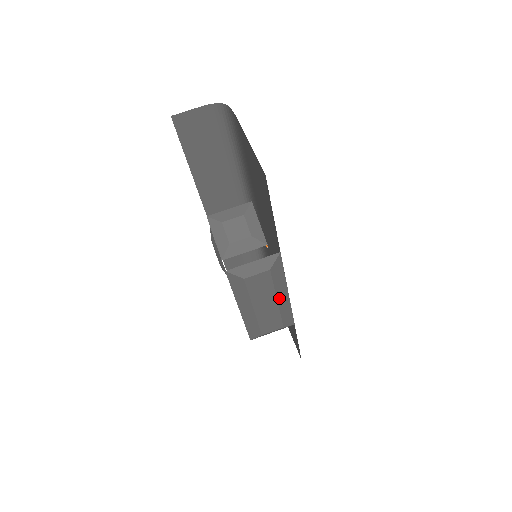
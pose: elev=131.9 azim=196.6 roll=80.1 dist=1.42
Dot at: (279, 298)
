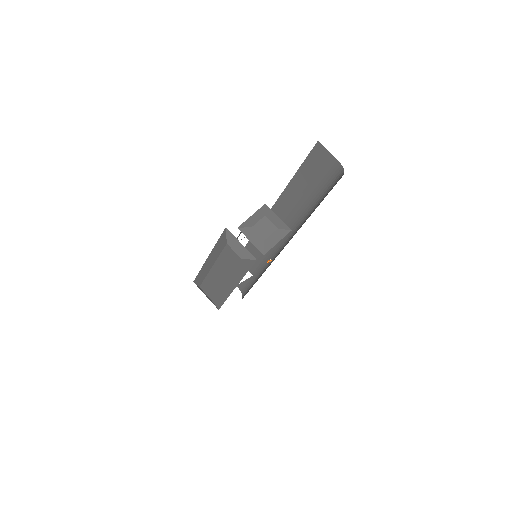
Dot at: (228, 281)
